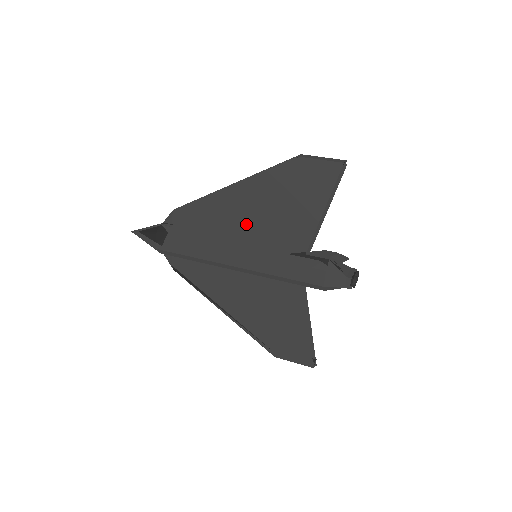
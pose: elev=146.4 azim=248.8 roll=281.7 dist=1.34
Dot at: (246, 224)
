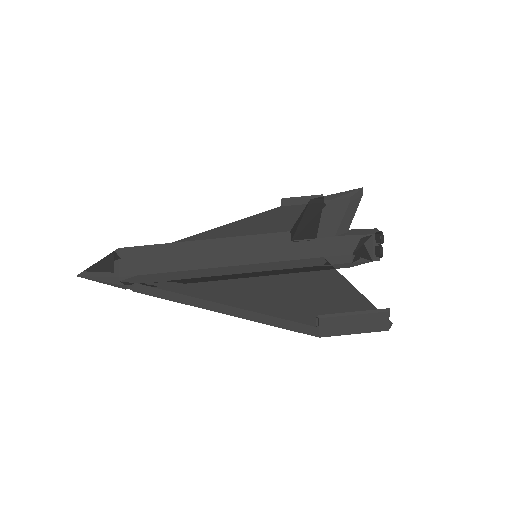
Dot at: occluded
